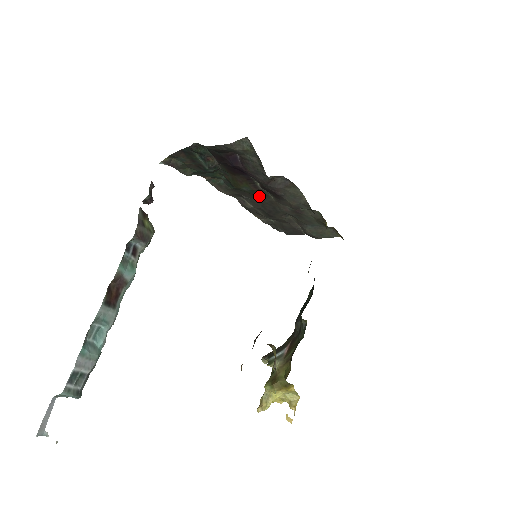
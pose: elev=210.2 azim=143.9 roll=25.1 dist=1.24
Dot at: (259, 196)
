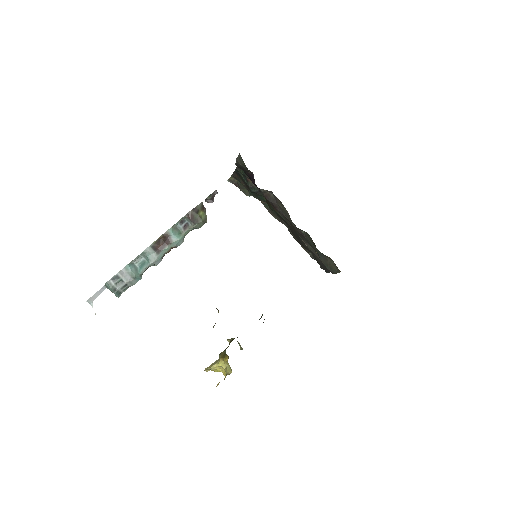
Dot at: (285, 219)
